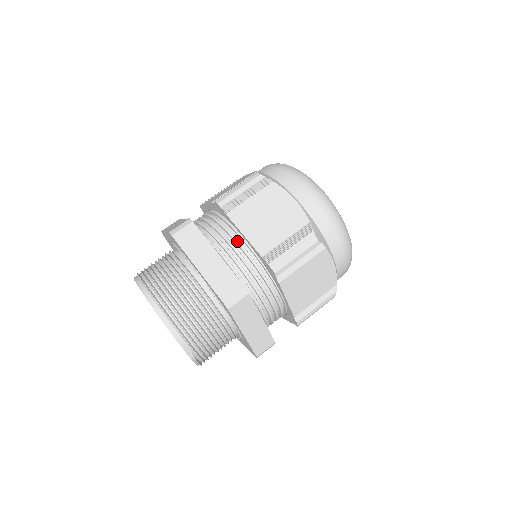
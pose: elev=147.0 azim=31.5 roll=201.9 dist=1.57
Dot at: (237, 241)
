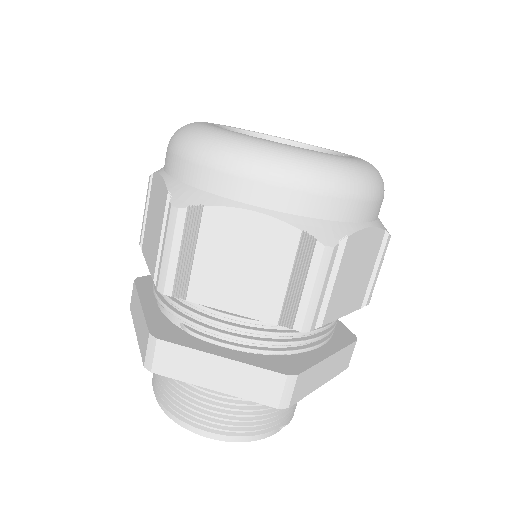
Dot at: (229, 317)
